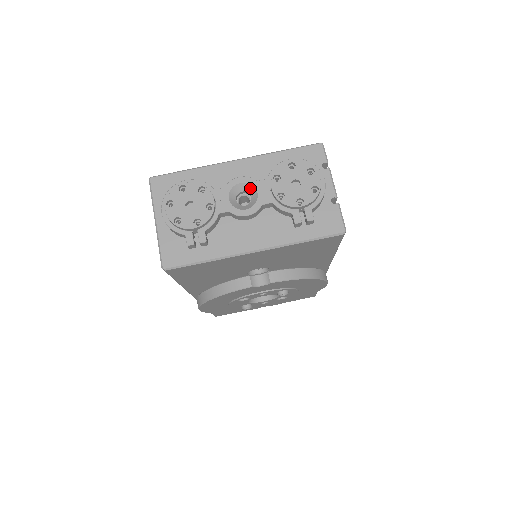
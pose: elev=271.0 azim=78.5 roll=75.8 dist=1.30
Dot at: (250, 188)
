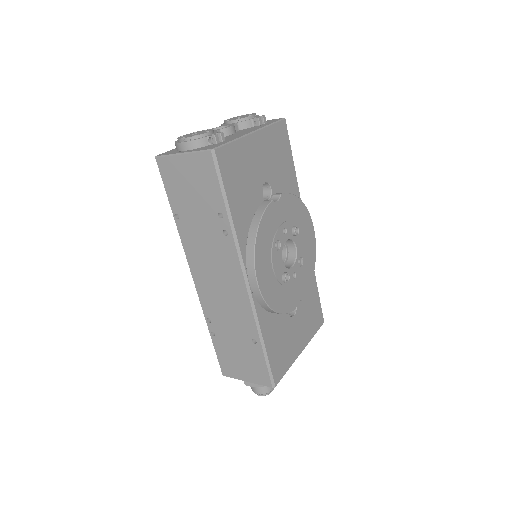
Dot at: occluded
